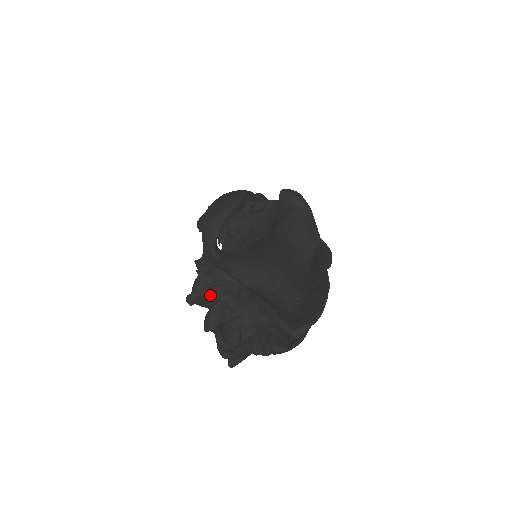
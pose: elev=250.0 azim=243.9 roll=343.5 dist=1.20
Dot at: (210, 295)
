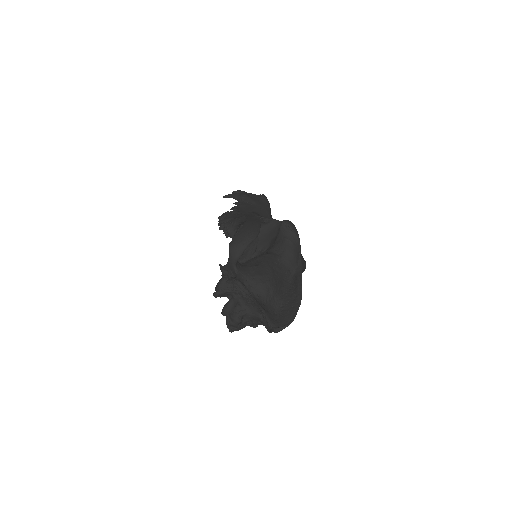
Dot at: (228, 293)
